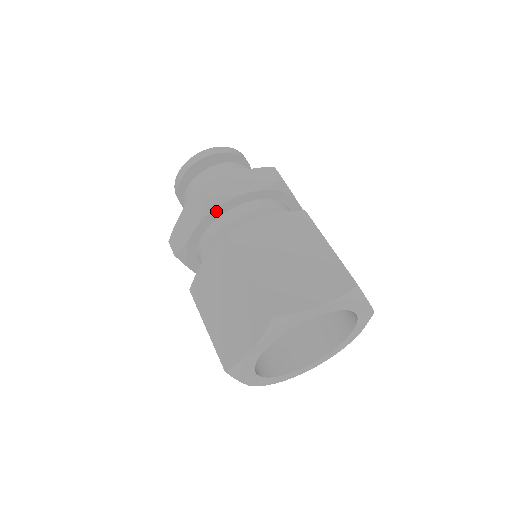
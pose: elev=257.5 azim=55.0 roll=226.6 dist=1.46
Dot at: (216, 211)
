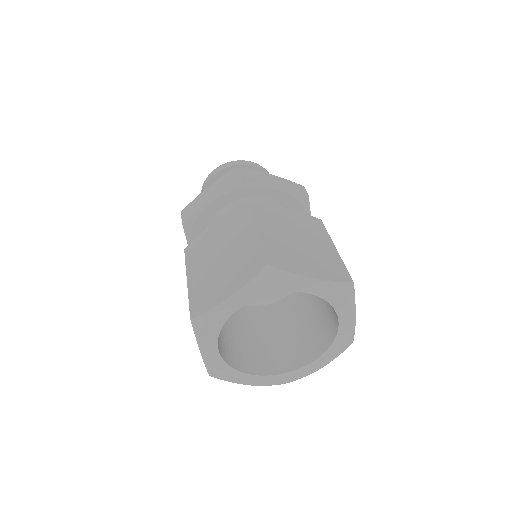
Dot at: (241, 191)
